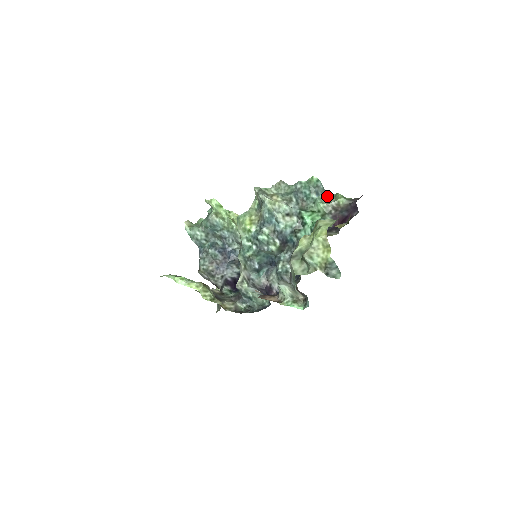
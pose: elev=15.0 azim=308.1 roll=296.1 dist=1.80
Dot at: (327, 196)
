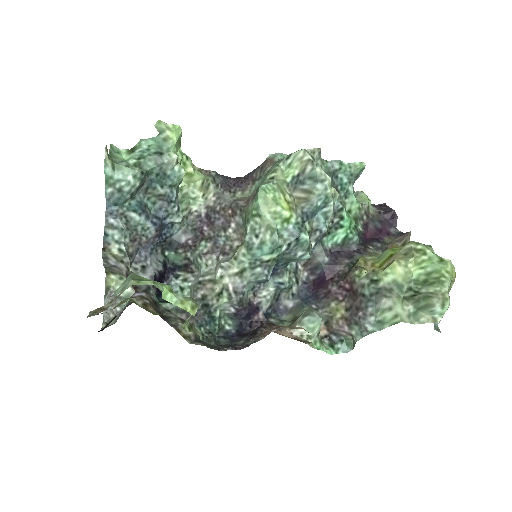
Dot at: (353, 191)
